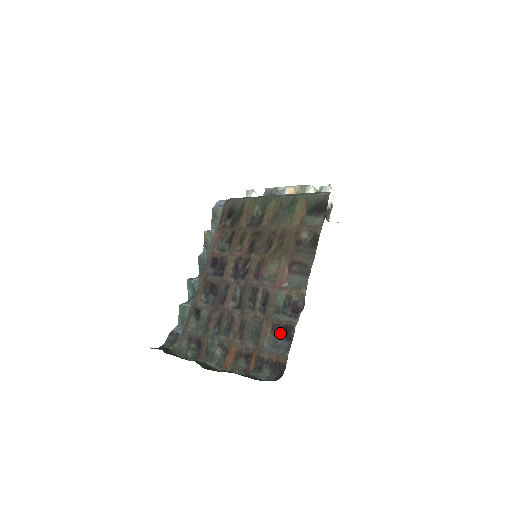
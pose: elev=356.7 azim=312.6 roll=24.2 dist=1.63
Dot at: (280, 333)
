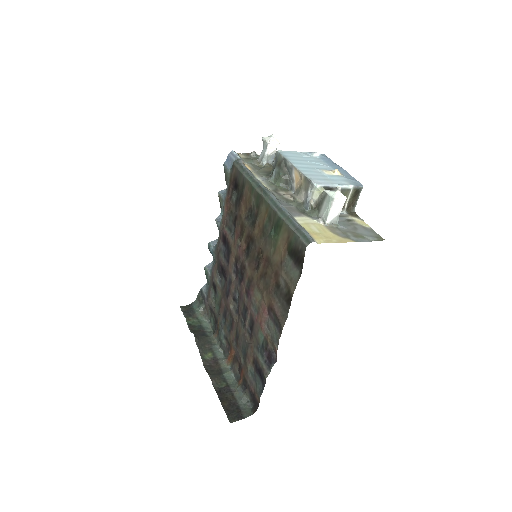
Dot at: (257, 372)
